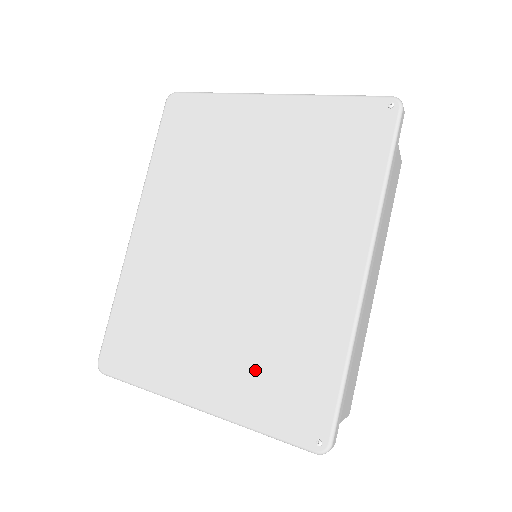
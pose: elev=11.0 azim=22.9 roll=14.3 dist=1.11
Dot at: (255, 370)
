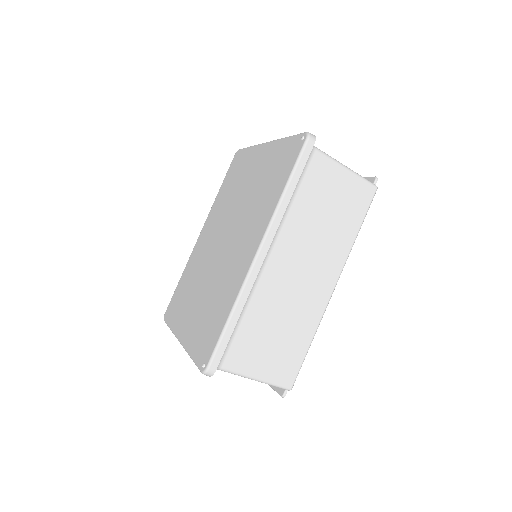
Dot at: (202, 318)
